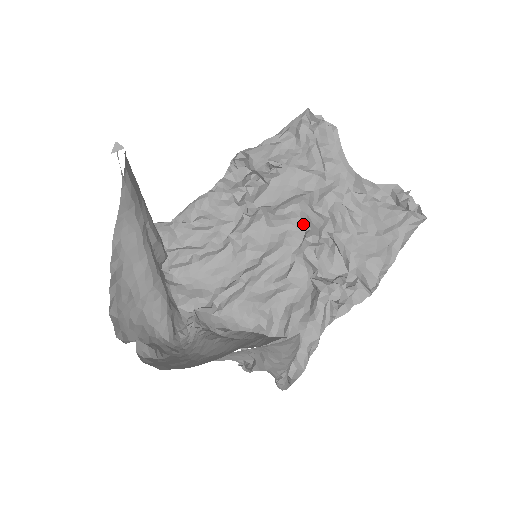
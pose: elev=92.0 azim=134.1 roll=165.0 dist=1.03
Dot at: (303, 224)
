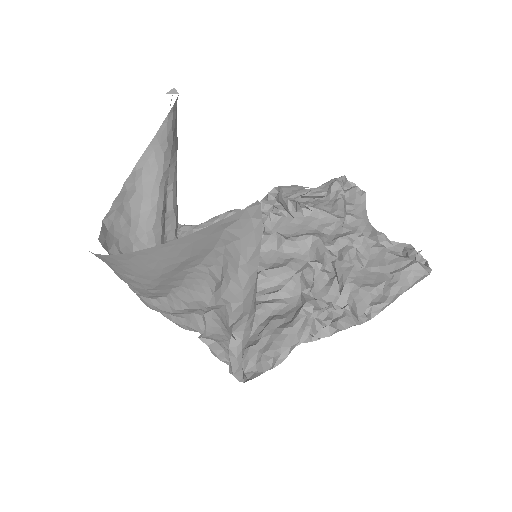
Dot at: (311, 255)
